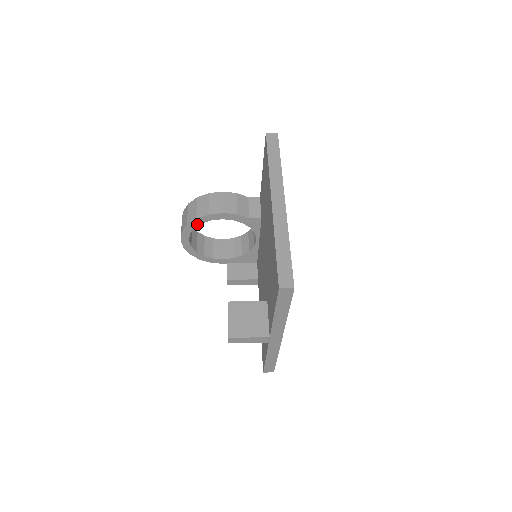
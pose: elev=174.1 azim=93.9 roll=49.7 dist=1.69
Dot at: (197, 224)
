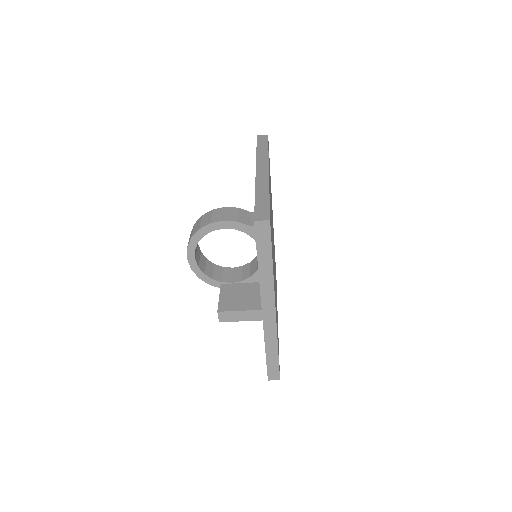
Dot at: (201, 236)
